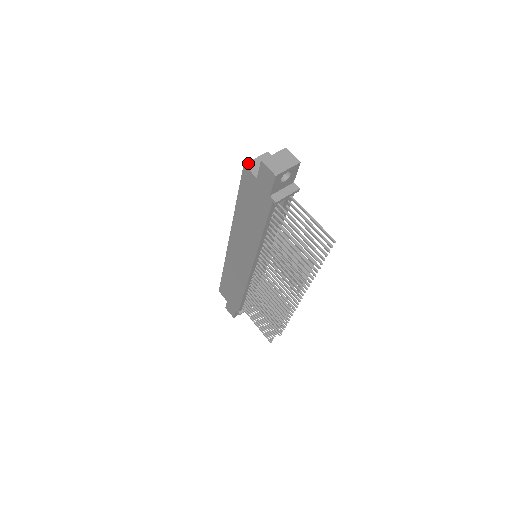
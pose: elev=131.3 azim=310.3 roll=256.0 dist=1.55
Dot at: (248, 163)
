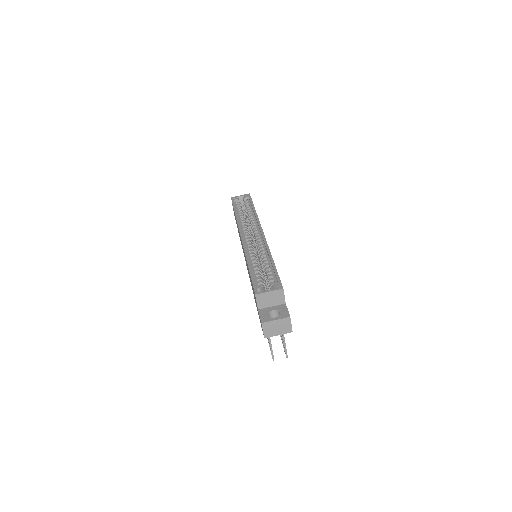
Dot at: (259, 295)
